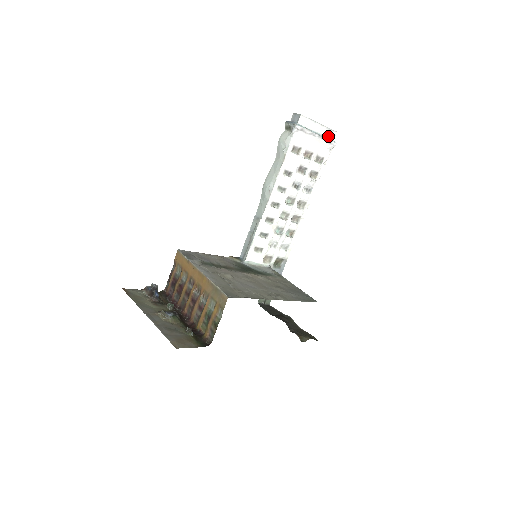
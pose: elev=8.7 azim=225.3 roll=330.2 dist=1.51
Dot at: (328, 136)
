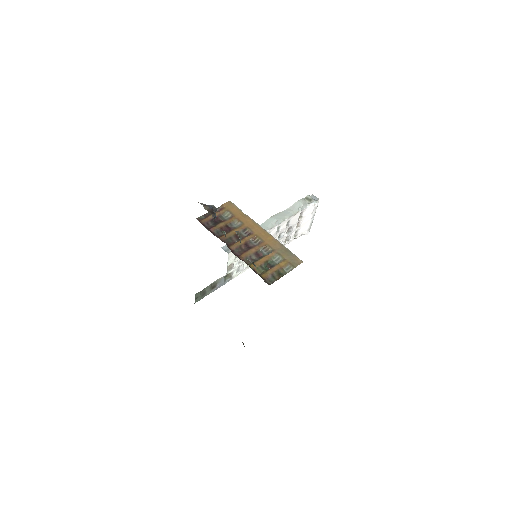
Dot at: occluded
